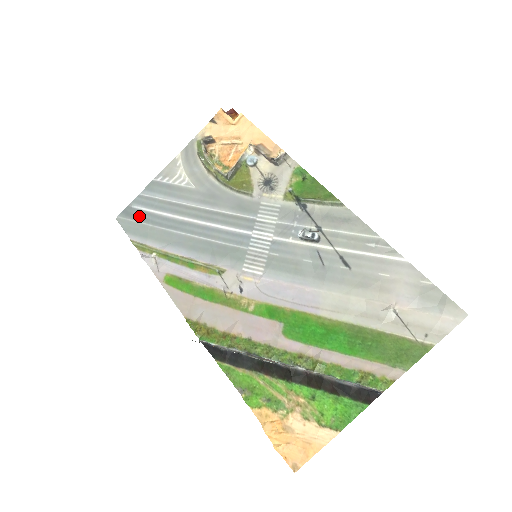
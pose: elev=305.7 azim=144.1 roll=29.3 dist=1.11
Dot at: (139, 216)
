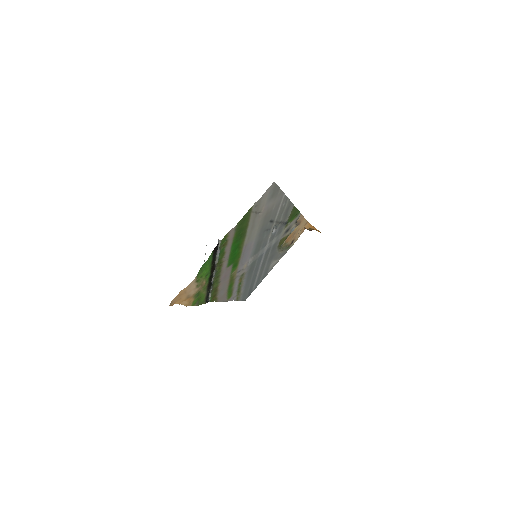
Dot at: (250, 291)
